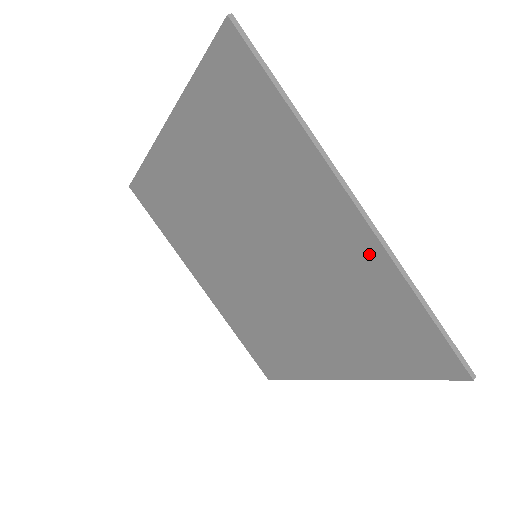
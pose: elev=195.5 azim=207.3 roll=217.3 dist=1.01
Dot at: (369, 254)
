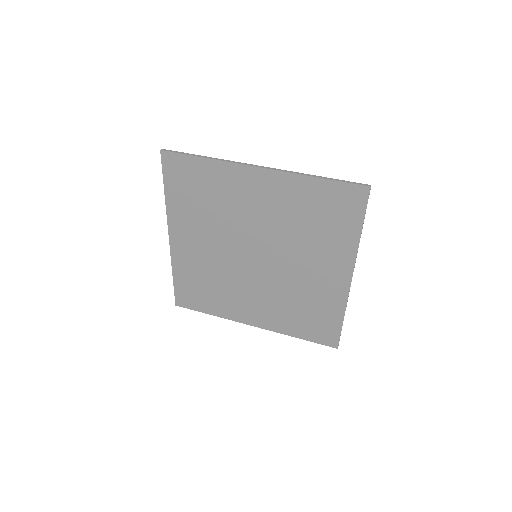
Dot at: (338, 295)
